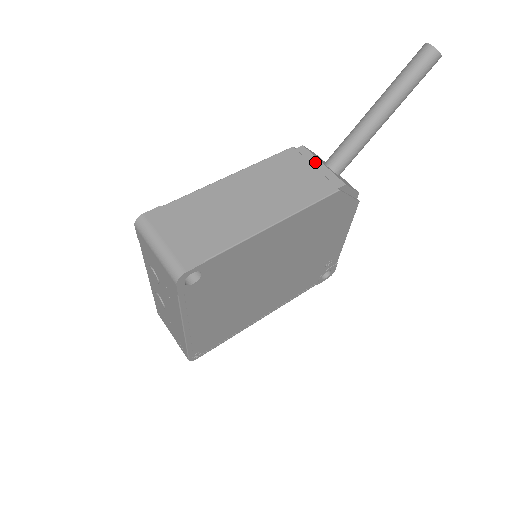
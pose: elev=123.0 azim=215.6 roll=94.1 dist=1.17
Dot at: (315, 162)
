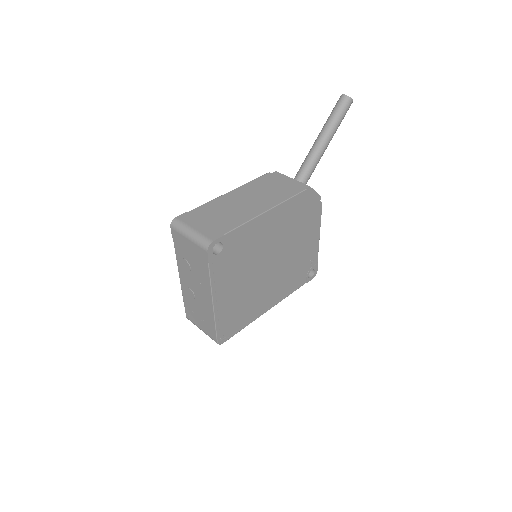
Dot at: (286, 178)
